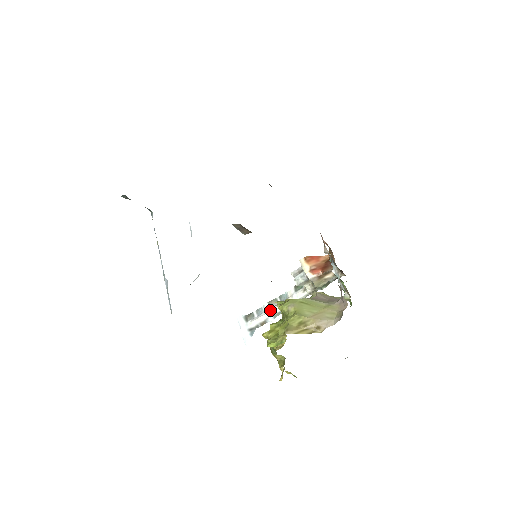
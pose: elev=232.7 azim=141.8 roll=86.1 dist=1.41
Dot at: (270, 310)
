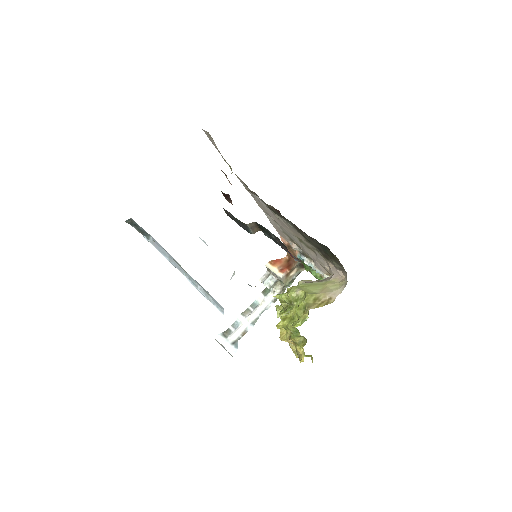
Dot at: (247, 319)
